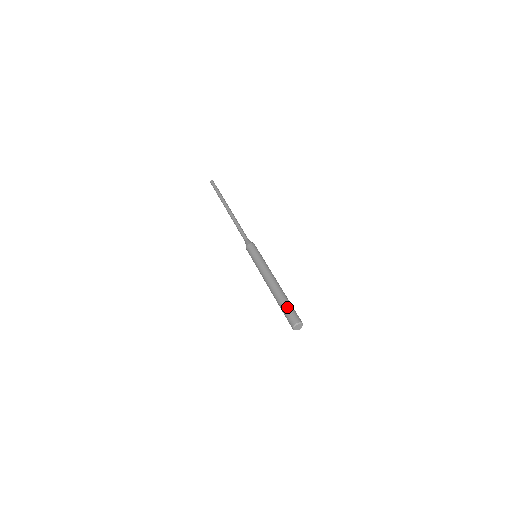
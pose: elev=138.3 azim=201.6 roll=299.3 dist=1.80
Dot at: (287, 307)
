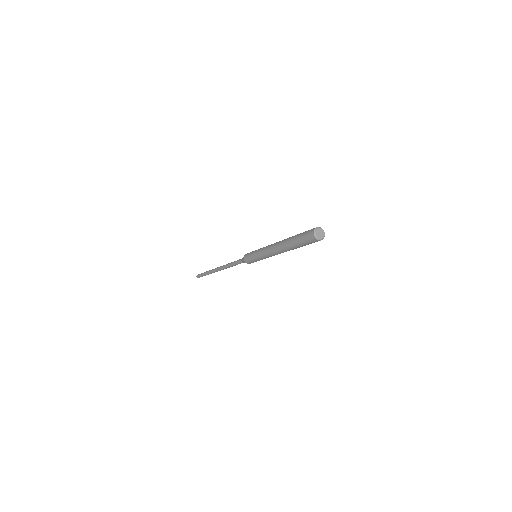
Dot at: (299, 235)
